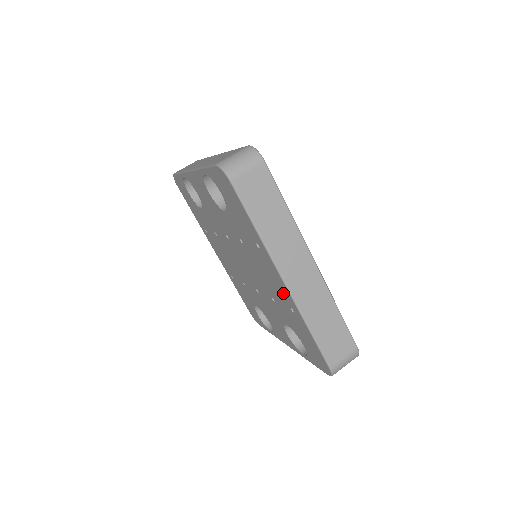
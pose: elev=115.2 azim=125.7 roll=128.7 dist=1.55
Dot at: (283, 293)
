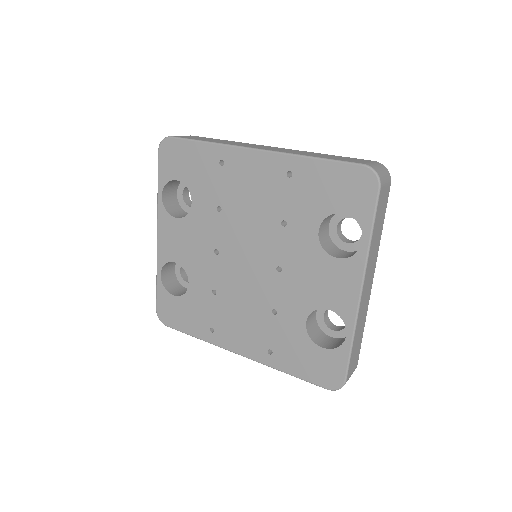
Dot at: (269, 171)
